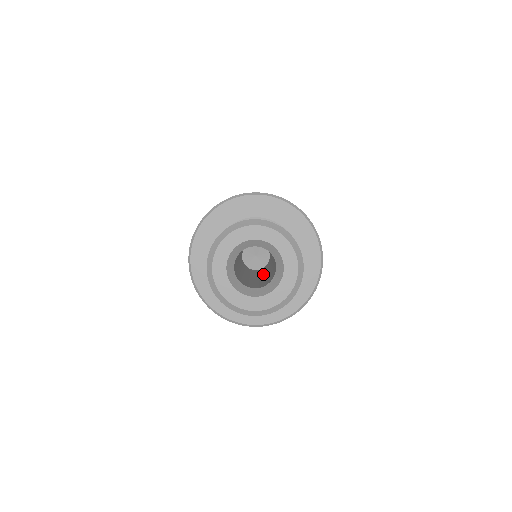
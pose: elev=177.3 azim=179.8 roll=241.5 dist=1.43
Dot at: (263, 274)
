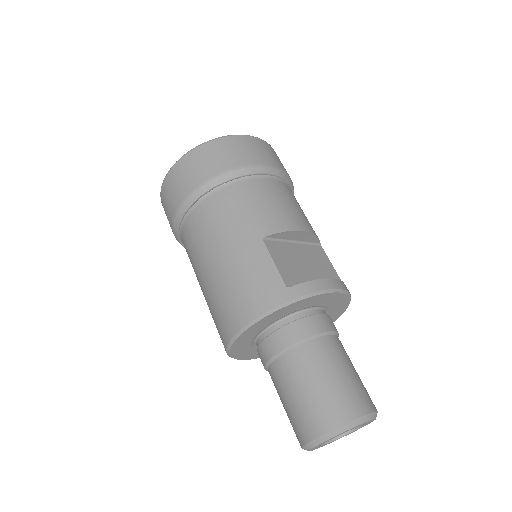
Dot at: occluded
